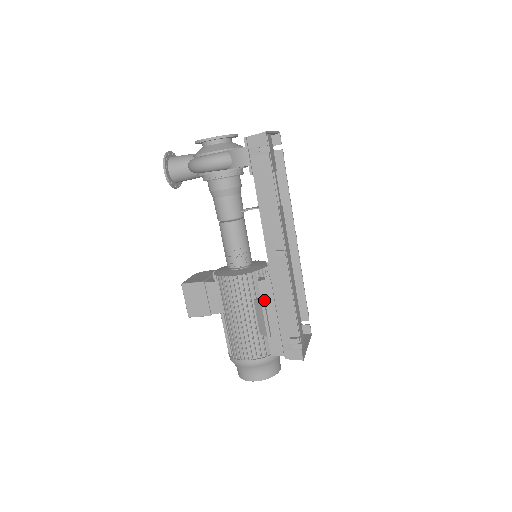
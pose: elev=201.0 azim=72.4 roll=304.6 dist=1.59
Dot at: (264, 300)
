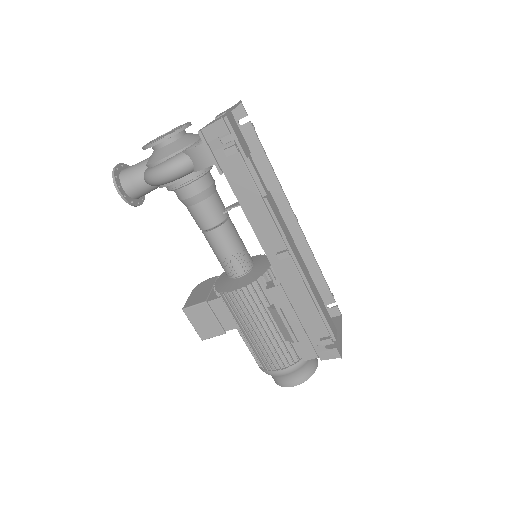
Dot at: (279, 307)
